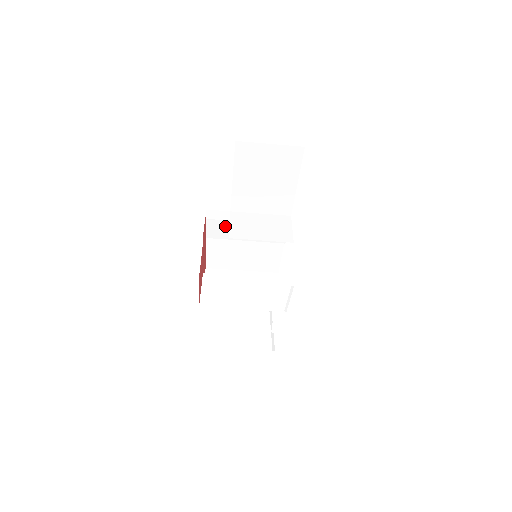
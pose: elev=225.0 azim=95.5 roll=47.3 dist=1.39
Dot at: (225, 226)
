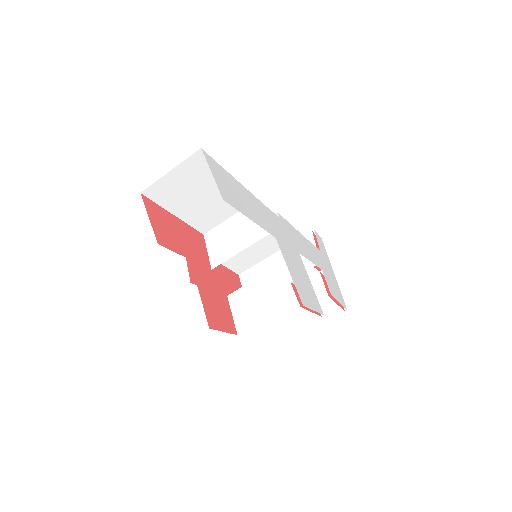
Dot at: occluded
